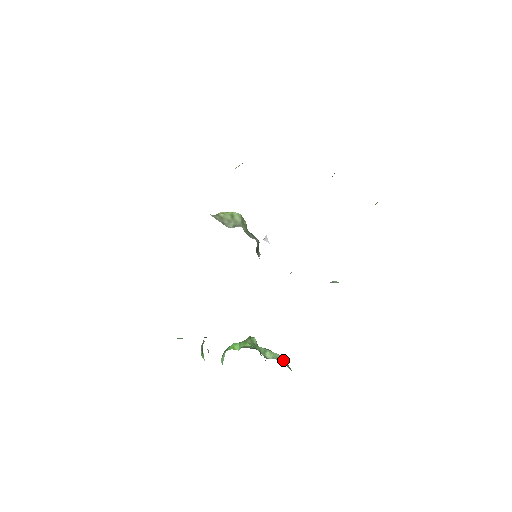
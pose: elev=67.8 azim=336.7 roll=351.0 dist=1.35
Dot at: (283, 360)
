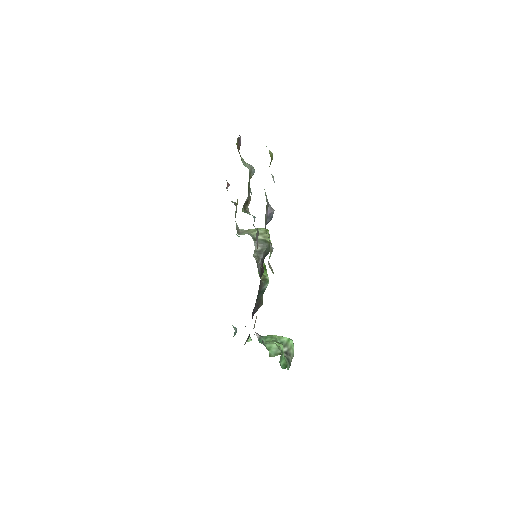
Dot at: (274, 348)
